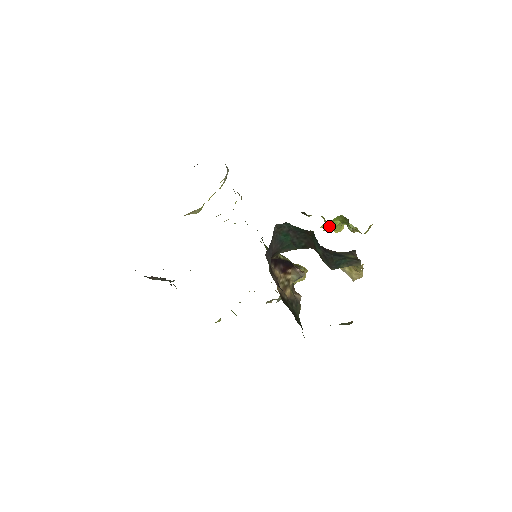
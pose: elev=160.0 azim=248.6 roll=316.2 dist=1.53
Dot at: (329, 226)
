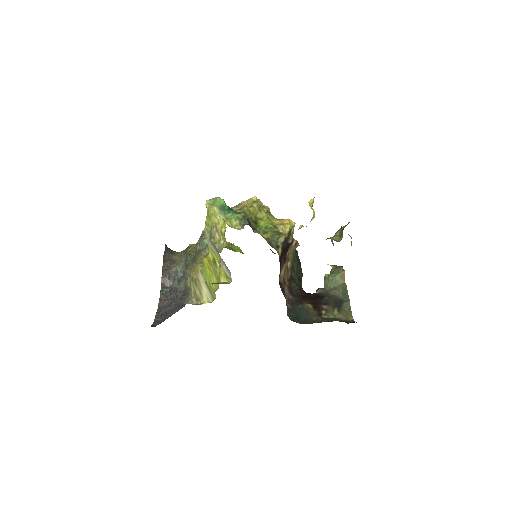
Dot at: occluded
